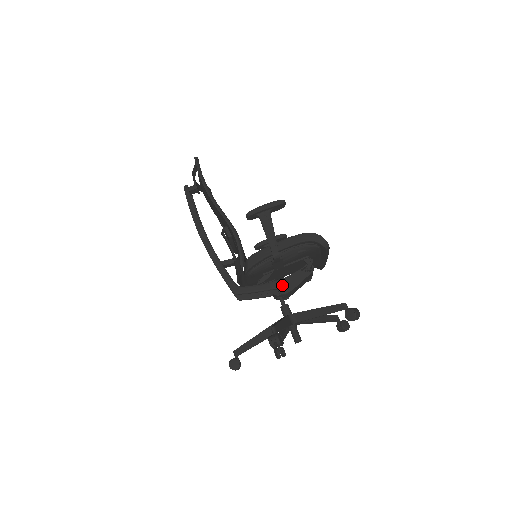
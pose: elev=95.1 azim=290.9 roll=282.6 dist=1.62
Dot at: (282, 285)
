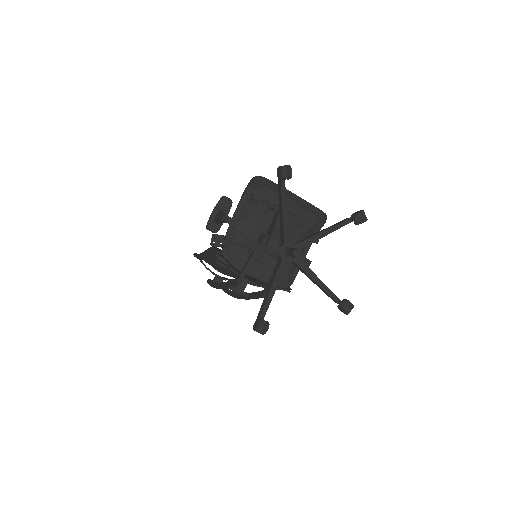
Dot at: (261, 238)
